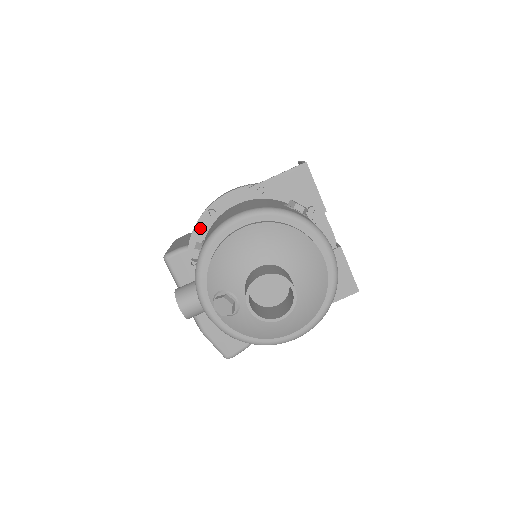
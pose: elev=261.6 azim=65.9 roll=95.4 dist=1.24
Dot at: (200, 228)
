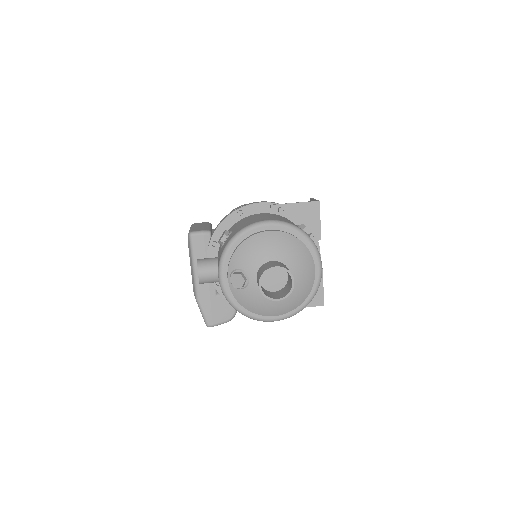
Dot at: (228, 221)
